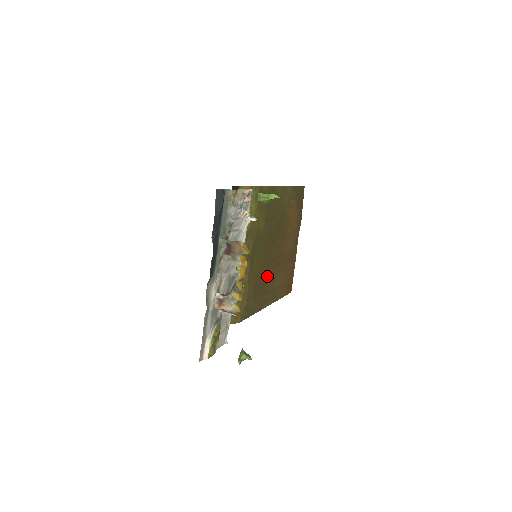
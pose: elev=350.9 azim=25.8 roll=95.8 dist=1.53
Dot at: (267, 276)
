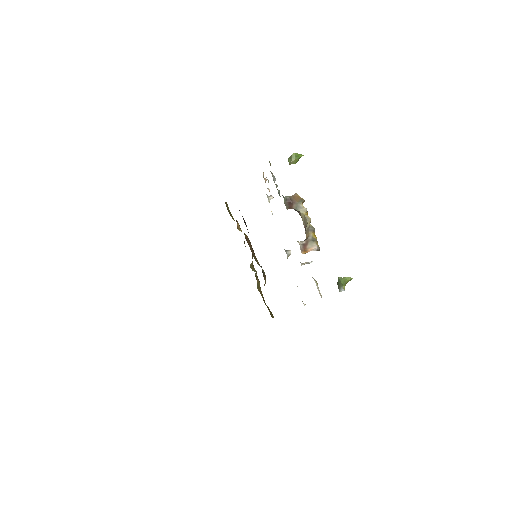
Dot at: occluded
